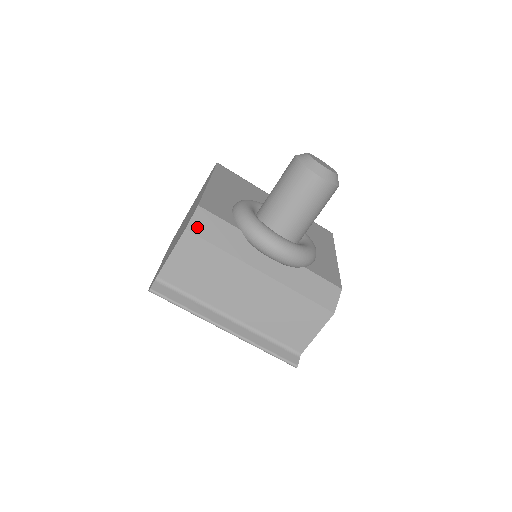
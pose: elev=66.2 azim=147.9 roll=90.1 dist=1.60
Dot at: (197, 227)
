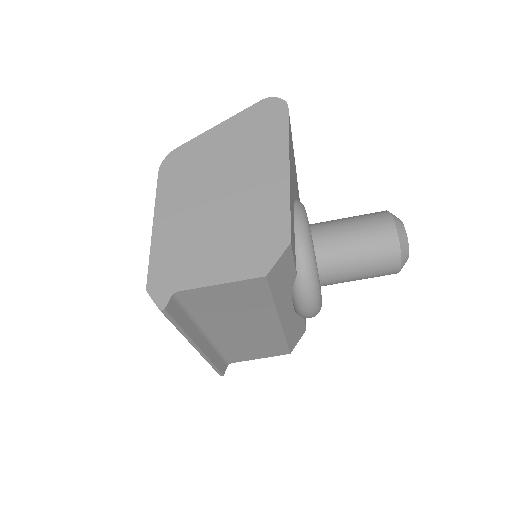
Dot at: (275, 273)
